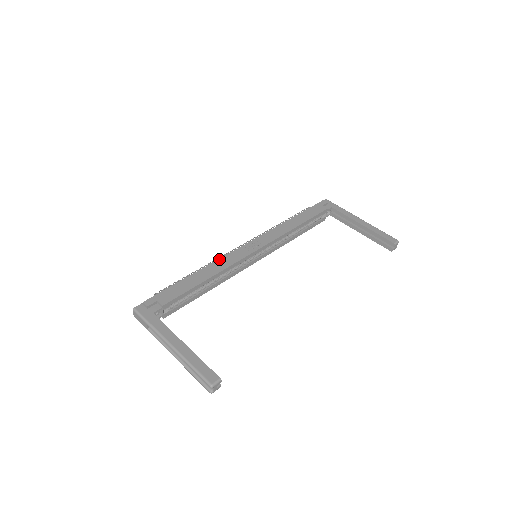
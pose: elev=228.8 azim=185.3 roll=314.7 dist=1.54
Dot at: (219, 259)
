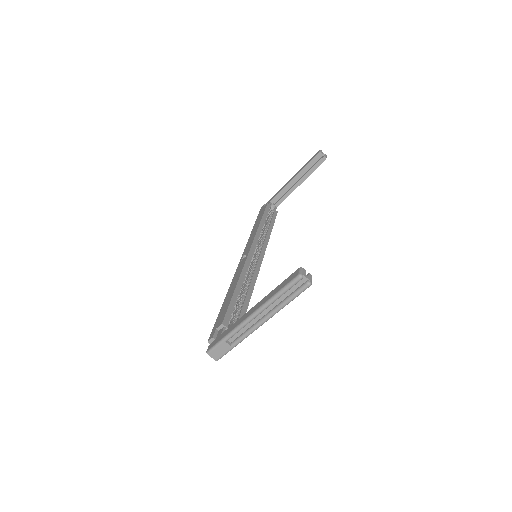
Dot at: (232, 279)
